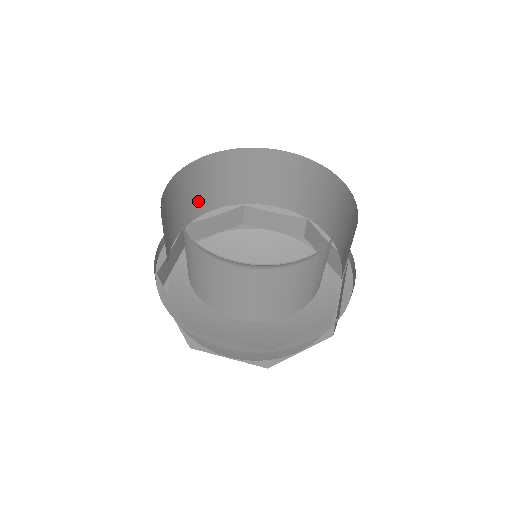
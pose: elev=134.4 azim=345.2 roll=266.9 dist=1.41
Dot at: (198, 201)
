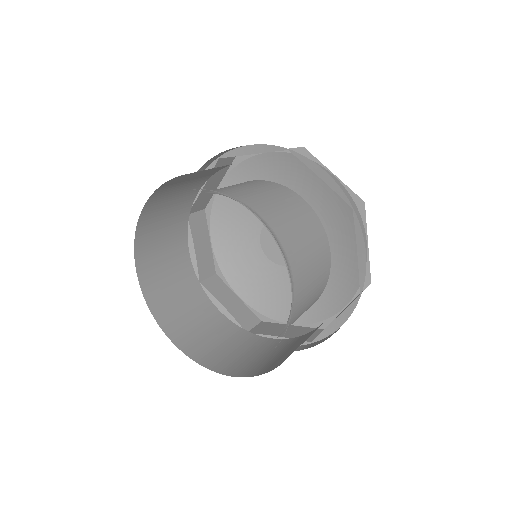
Dot at: (175, 217)
